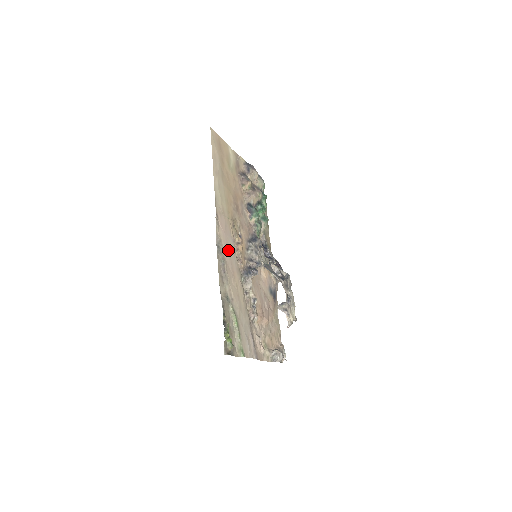
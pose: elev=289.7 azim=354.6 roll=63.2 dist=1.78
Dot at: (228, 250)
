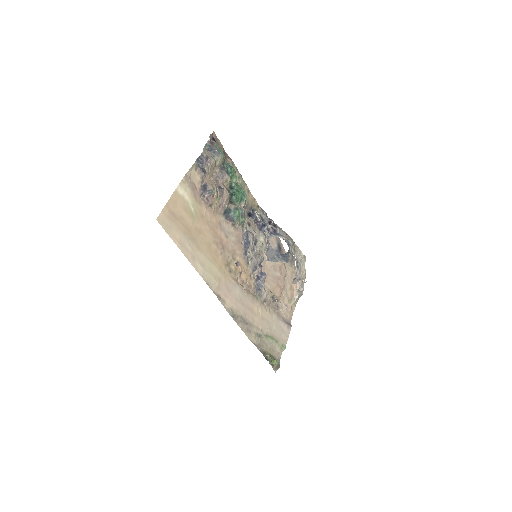
Dot at: (239, 302)
